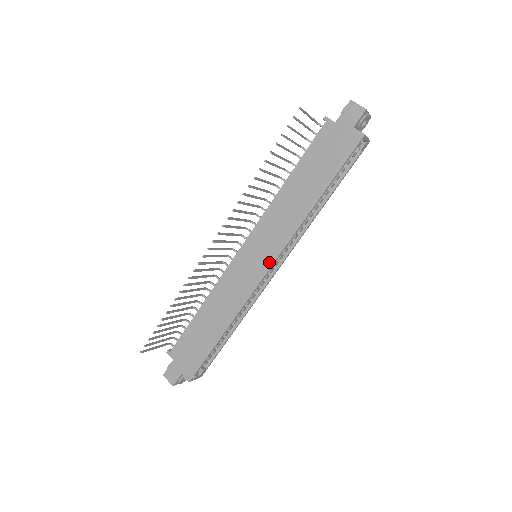
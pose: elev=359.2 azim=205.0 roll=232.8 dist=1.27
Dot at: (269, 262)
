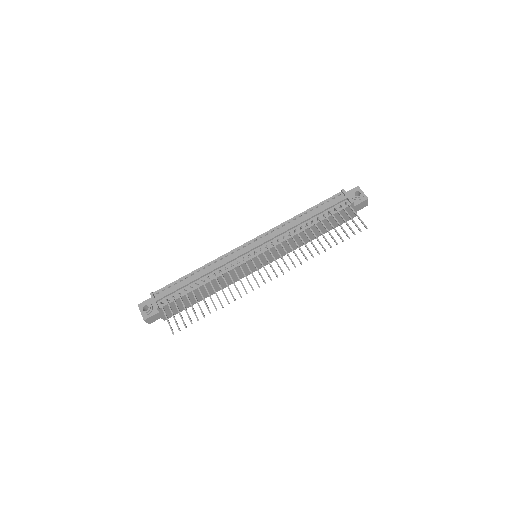
Dot at: (265, 264)
